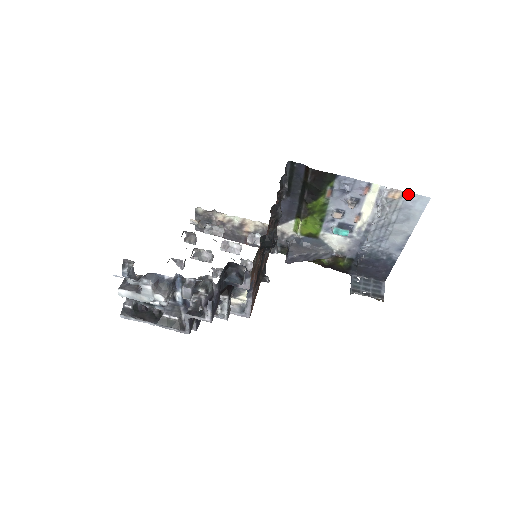
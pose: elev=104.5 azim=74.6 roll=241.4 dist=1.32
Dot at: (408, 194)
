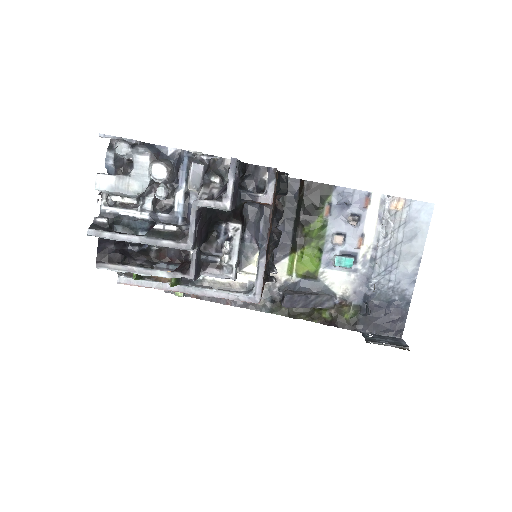
Dot at: (411, 202)
